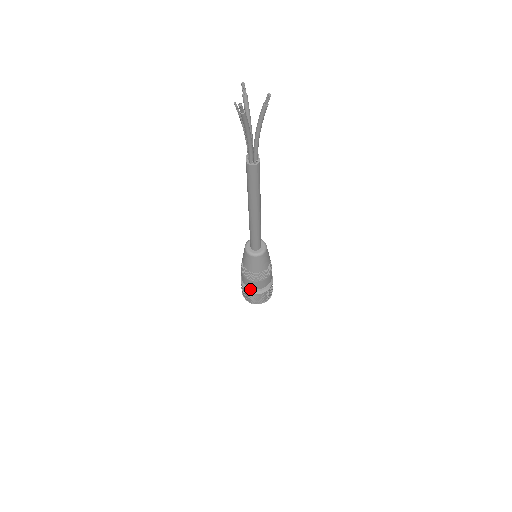
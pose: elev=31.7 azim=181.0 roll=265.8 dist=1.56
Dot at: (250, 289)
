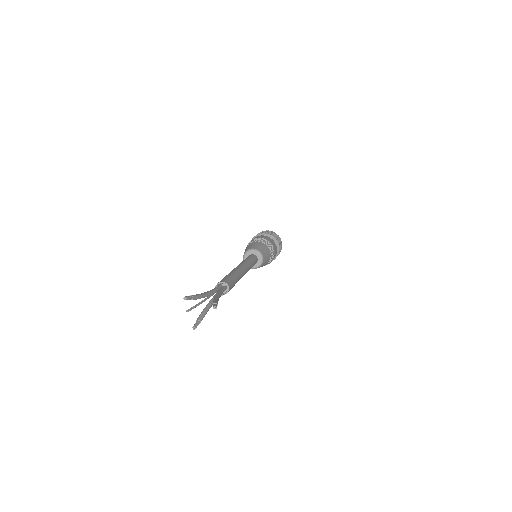
Dot at: occluded
